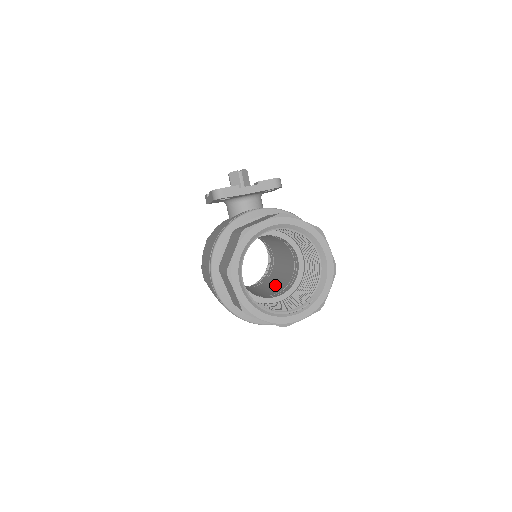
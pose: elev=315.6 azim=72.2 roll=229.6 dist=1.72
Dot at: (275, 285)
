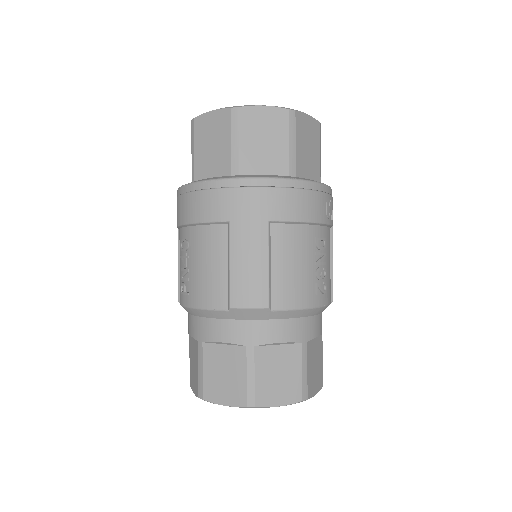
Dot at: occluded
